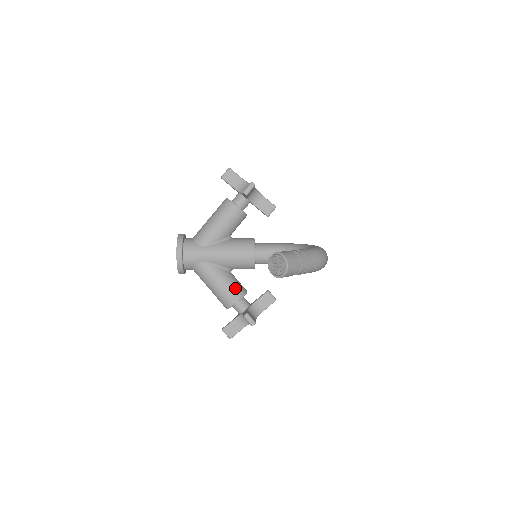
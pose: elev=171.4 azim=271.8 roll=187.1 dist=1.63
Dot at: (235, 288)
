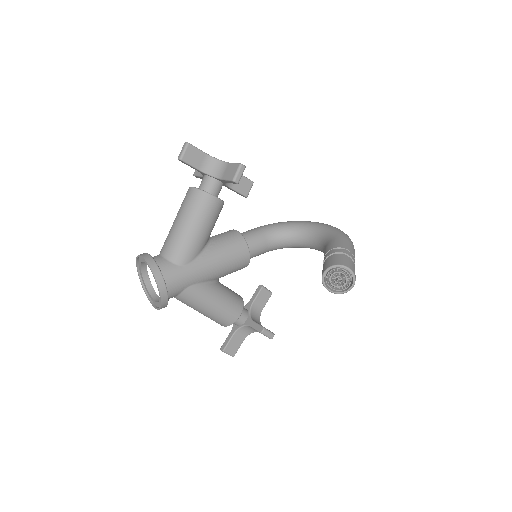
Dot at: (233, 300)
